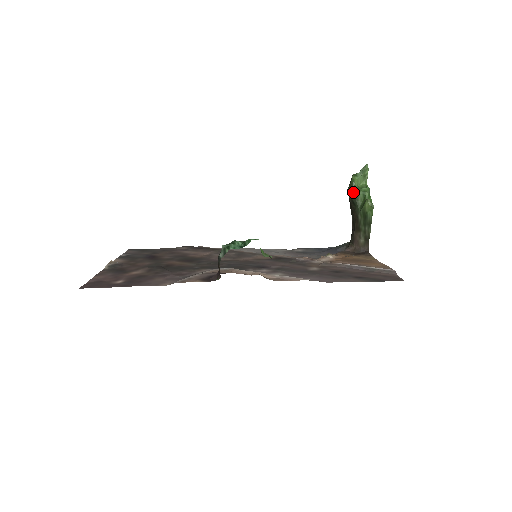
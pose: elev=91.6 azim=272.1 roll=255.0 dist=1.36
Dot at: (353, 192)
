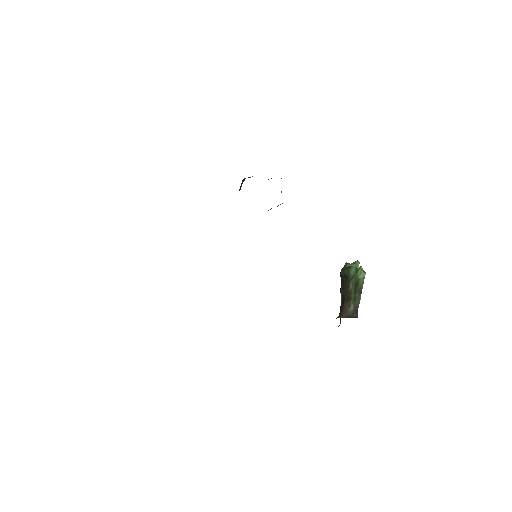
Dot at: (346, 269)
